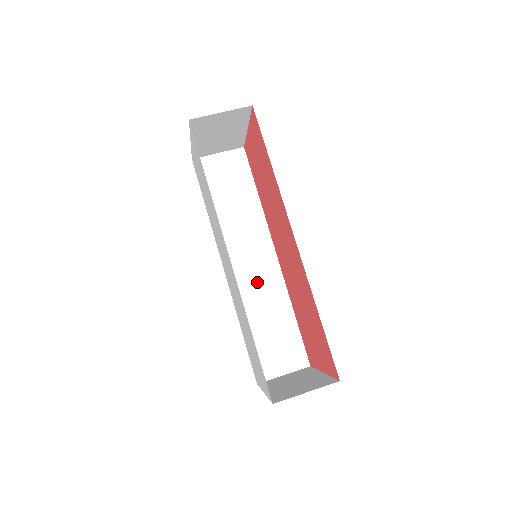
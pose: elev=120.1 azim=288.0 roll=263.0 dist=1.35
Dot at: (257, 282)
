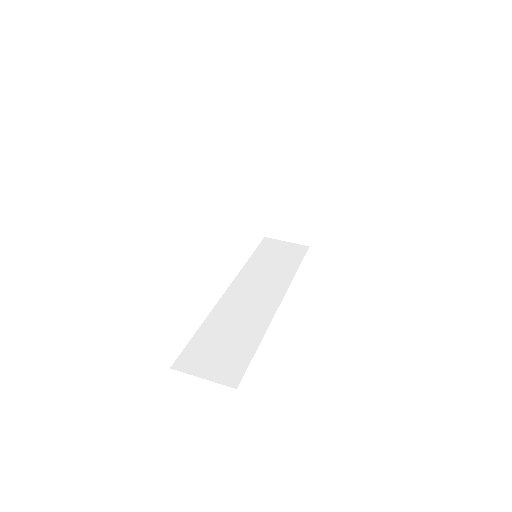
Dot at: (247, 308)
